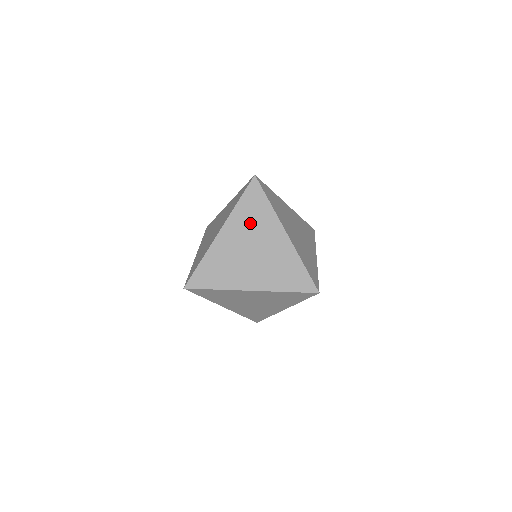
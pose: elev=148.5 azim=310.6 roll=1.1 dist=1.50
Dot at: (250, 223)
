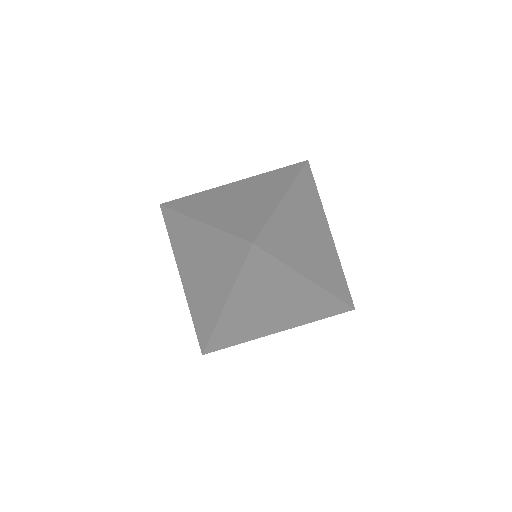
Dot at: (261, 288)
